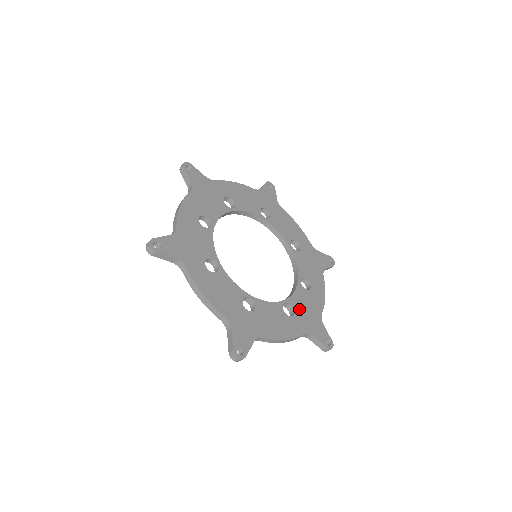
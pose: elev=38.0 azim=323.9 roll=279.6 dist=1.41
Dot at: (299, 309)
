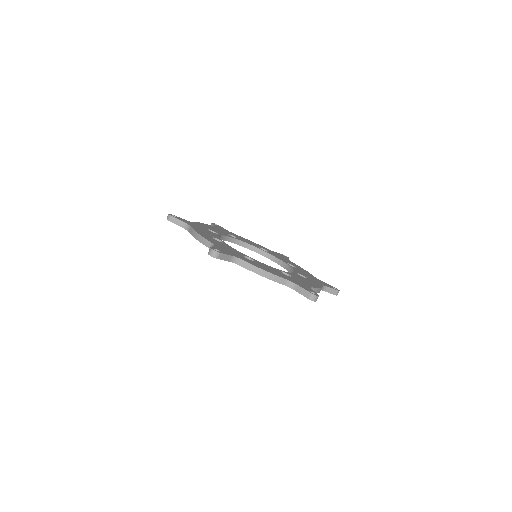
Dot at: occluded
